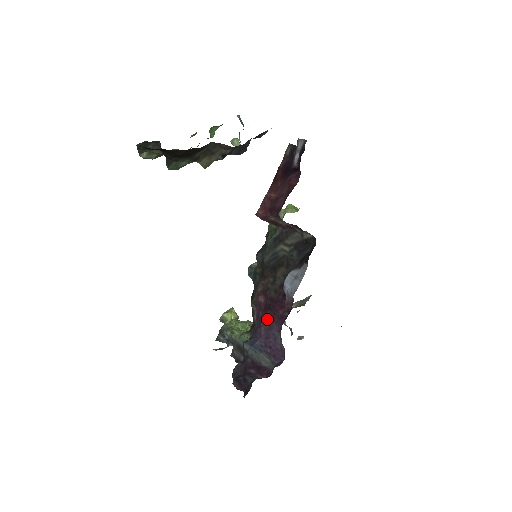
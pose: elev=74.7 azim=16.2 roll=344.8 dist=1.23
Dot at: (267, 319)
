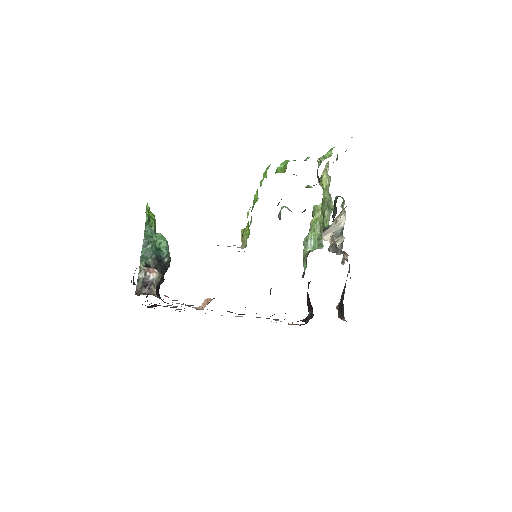
Dot at: occluded
